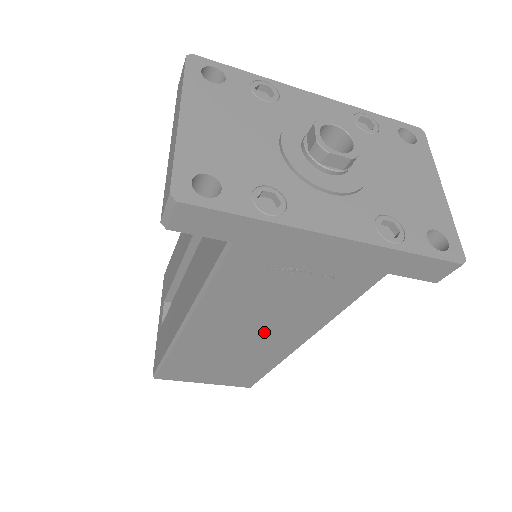
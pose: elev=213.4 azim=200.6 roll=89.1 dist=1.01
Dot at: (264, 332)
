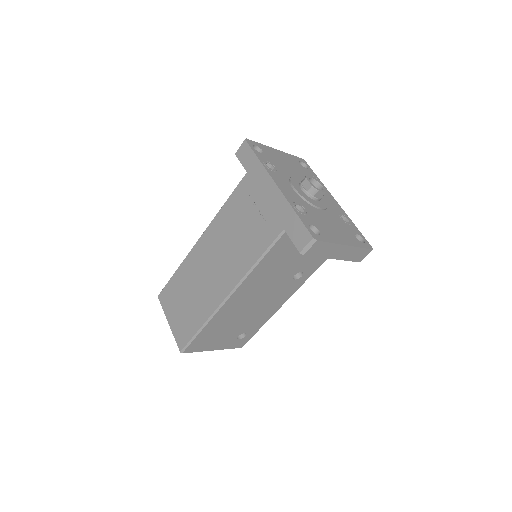
Dot at: (221, 266)
